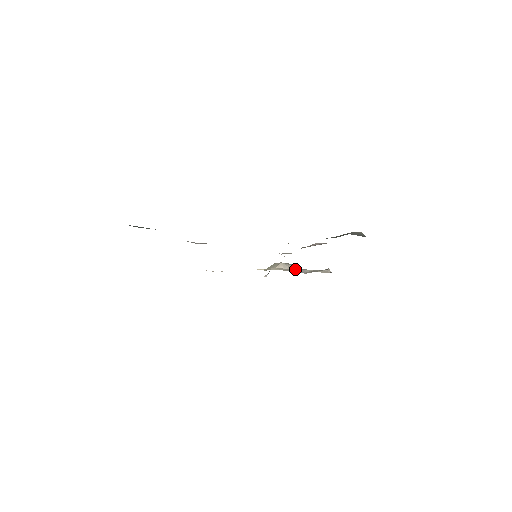
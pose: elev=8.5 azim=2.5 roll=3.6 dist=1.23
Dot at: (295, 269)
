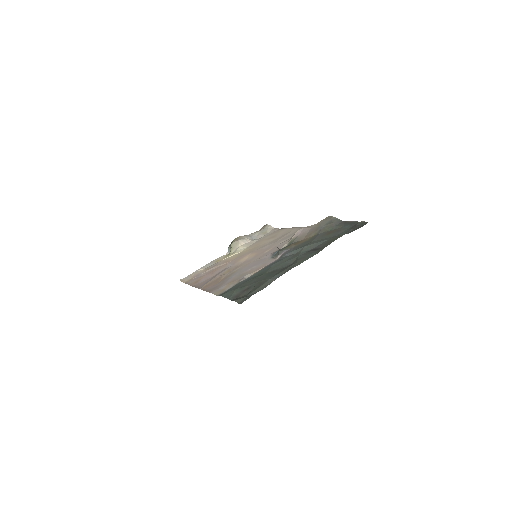
Dot at: (250, 239)
